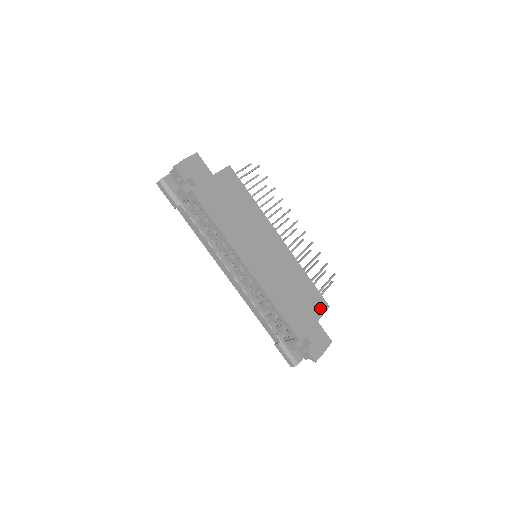
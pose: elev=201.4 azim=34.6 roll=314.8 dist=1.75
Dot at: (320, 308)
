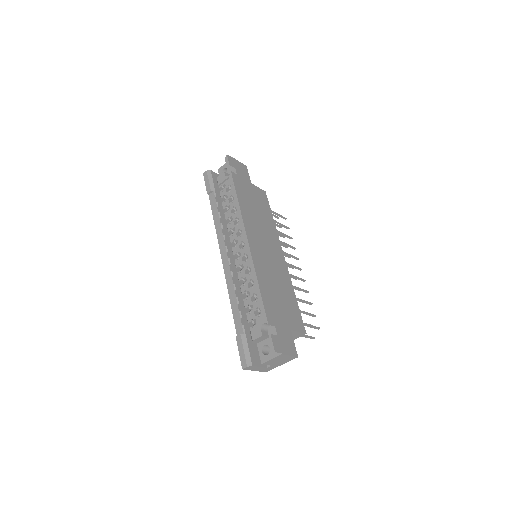
Dot at: (297, 325)
